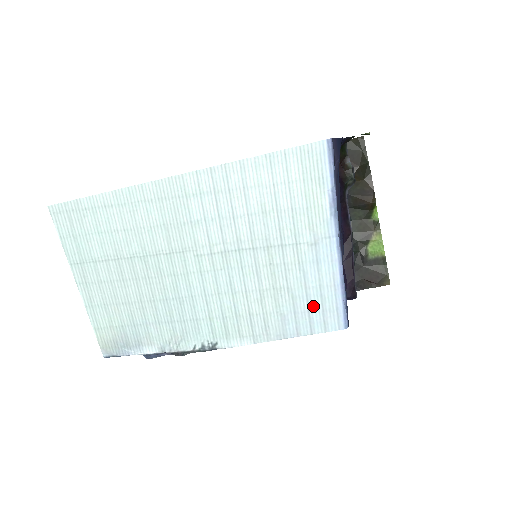
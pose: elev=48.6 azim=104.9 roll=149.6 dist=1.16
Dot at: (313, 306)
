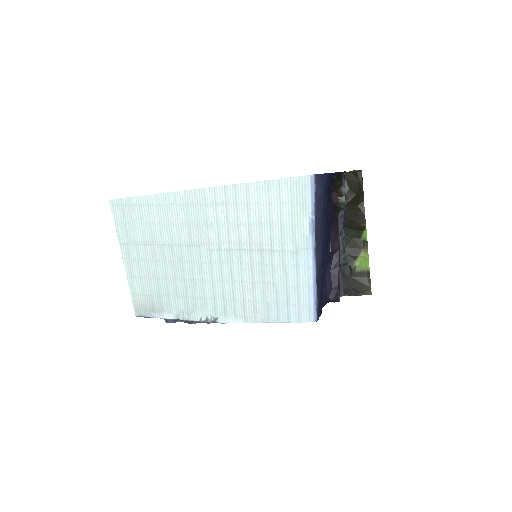
Dot at: (291, 300)
